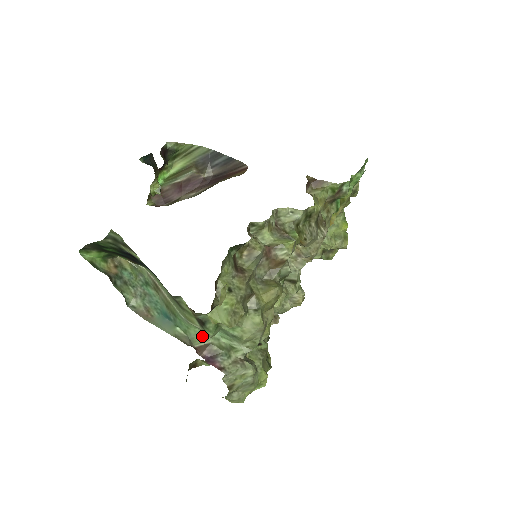
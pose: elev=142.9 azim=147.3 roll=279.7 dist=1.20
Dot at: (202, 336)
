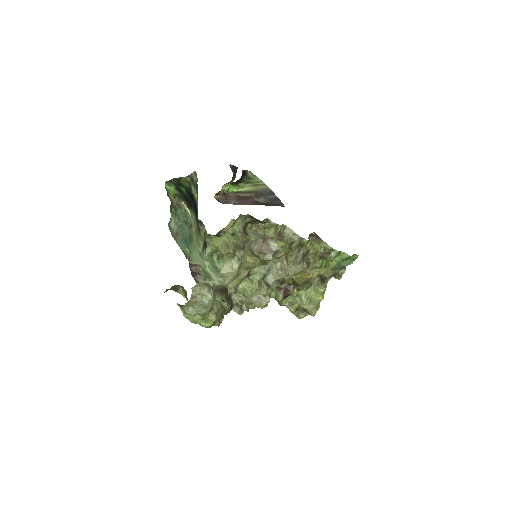
Dot at: (198, 259)
